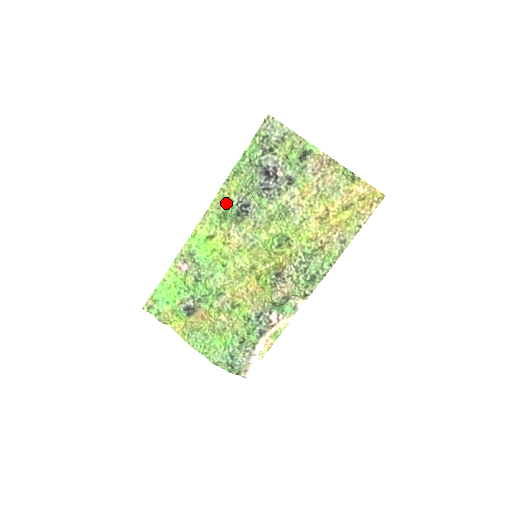
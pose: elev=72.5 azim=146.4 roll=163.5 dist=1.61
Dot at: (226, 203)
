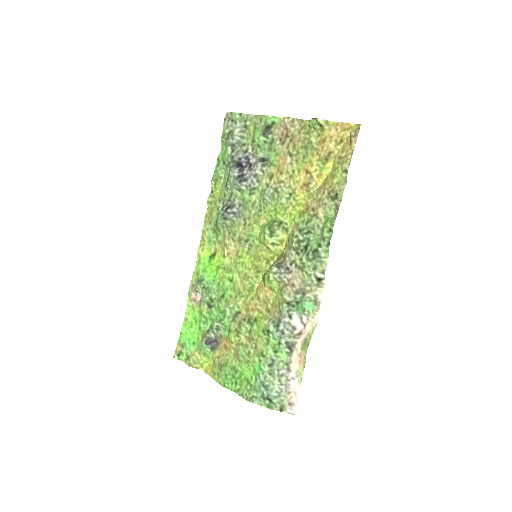
Dot at: (215, 214)
